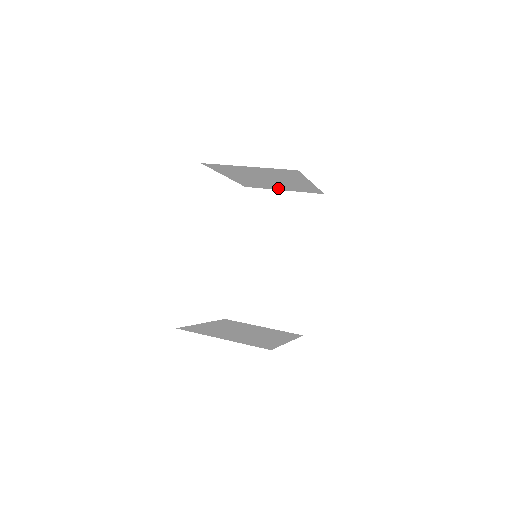
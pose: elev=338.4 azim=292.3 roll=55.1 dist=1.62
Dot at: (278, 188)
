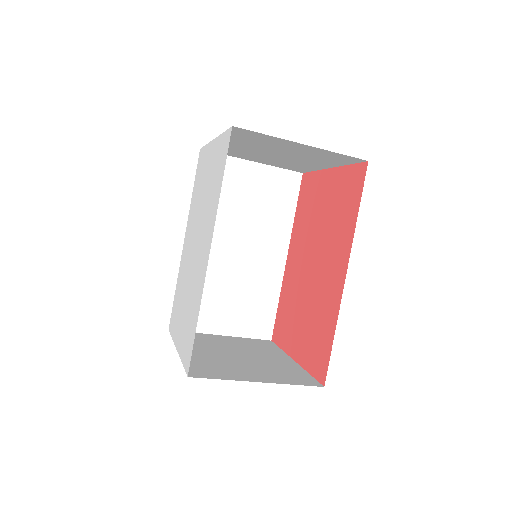
Dot at: (253, 159)
